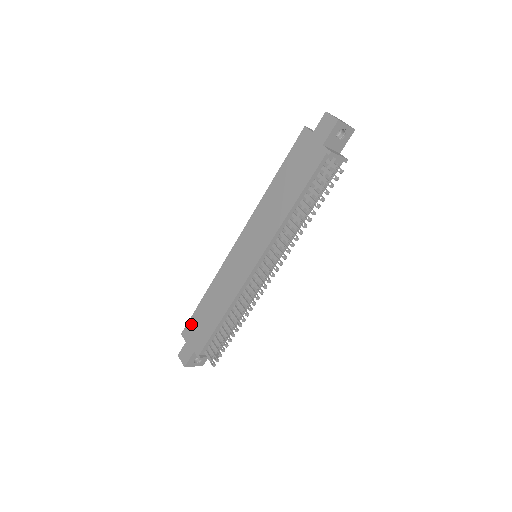
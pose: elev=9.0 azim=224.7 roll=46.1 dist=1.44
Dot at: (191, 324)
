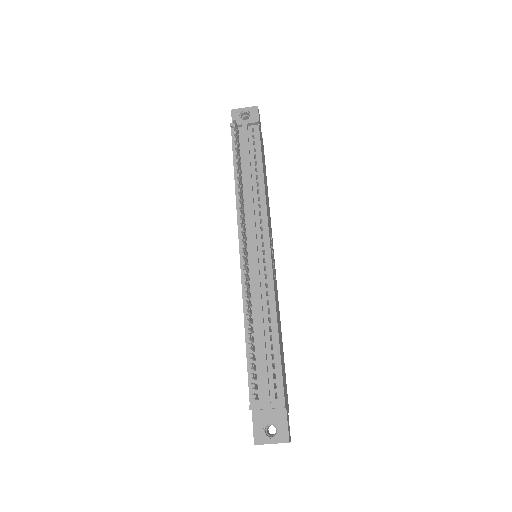
Dot at: occluded
